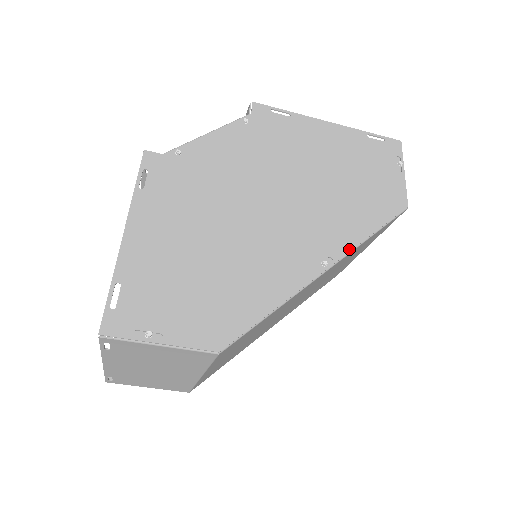
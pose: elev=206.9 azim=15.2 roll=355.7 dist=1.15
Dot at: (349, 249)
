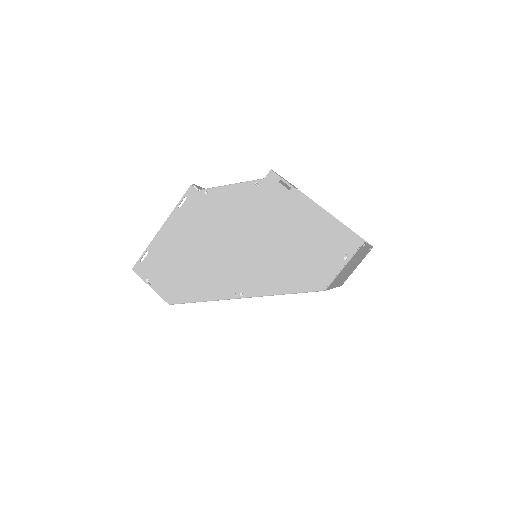
Dot at: (262, 294)
